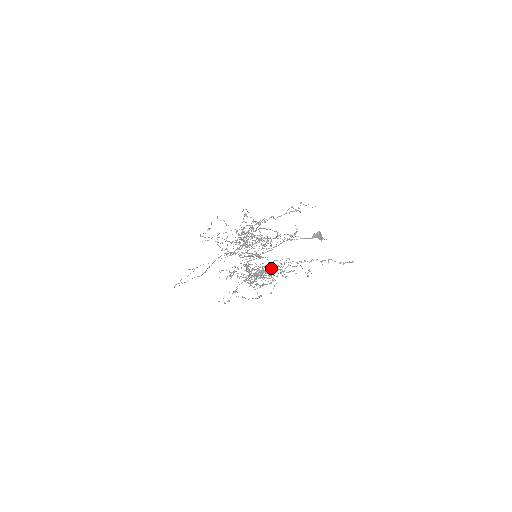
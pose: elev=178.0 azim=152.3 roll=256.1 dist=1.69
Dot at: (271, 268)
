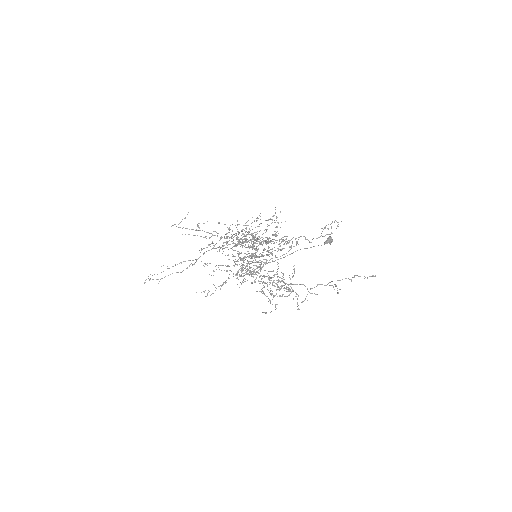
Dot at: (283, 275)
